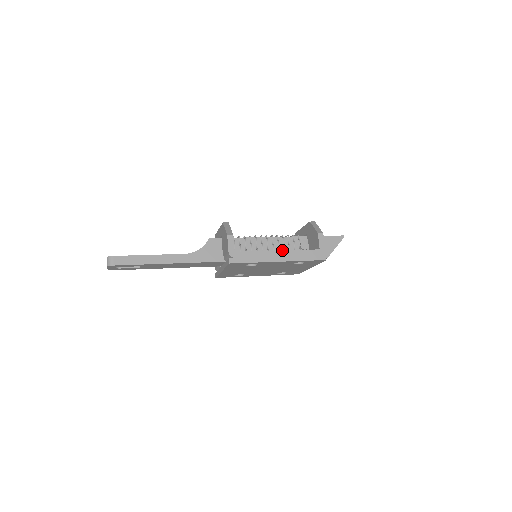
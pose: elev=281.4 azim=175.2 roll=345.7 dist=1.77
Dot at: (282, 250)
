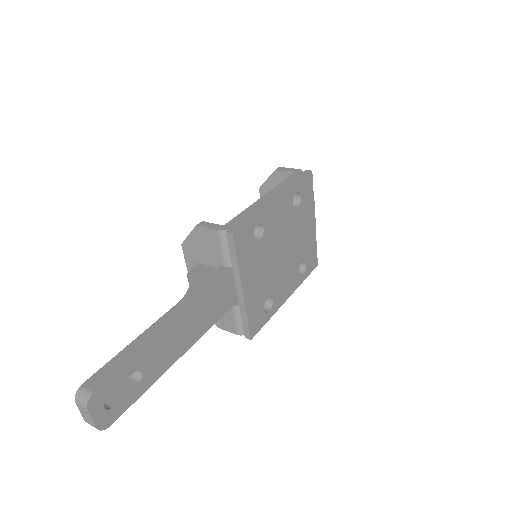
Dot at: (265, 194)
